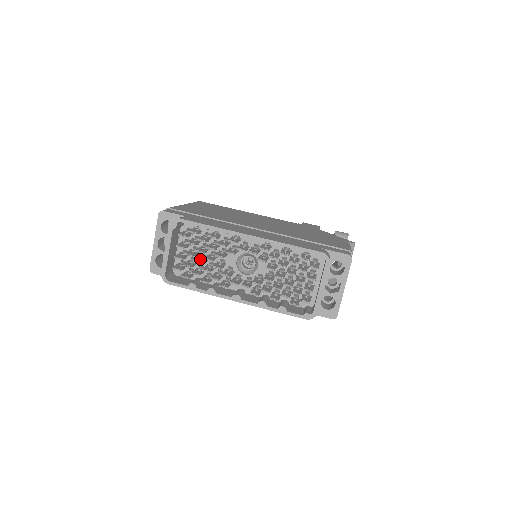
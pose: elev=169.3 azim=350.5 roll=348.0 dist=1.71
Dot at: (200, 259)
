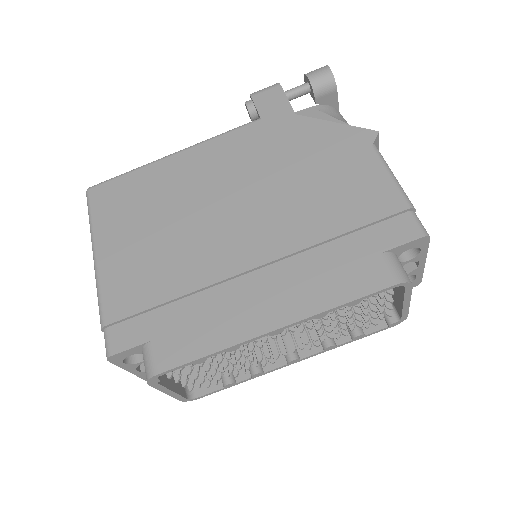
Dot at: occluded
